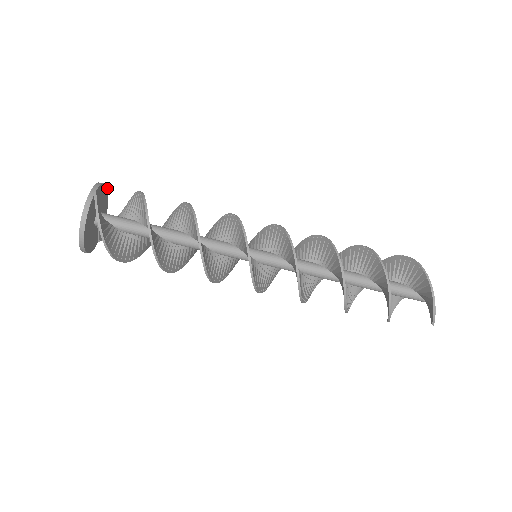
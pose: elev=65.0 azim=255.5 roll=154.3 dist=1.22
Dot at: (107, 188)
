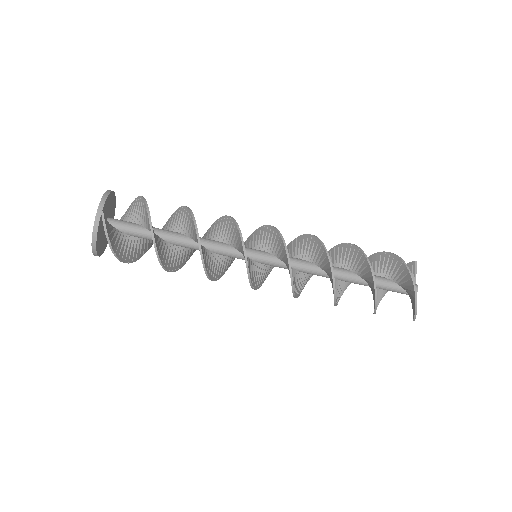
Dot at: (113, 191)
